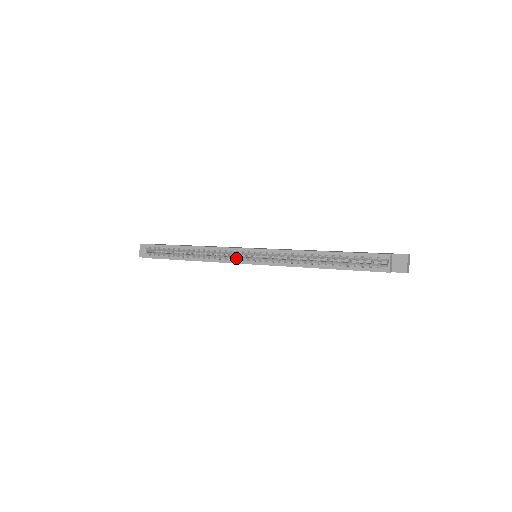
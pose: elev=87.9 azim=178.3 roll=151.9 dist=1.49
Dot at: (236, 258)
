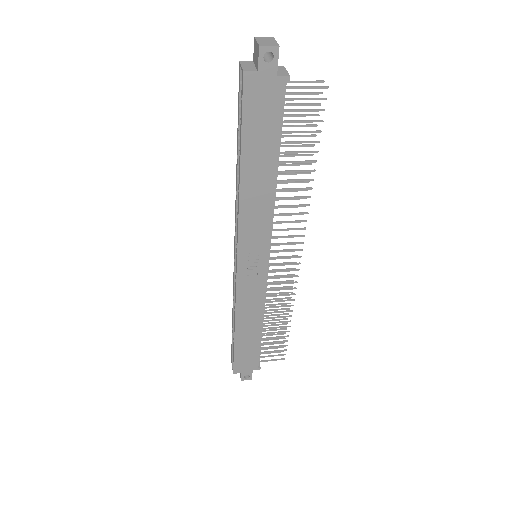
Dot at: occluded
